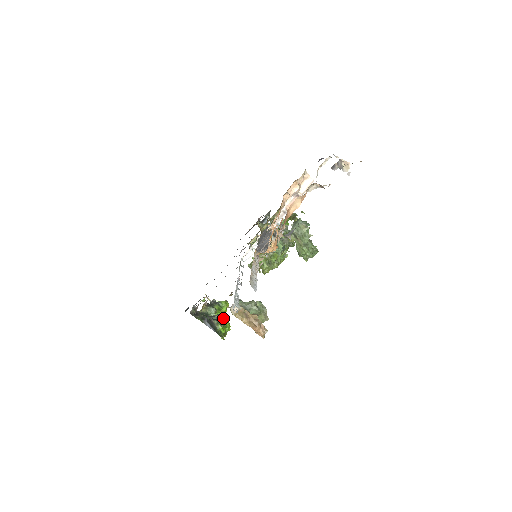
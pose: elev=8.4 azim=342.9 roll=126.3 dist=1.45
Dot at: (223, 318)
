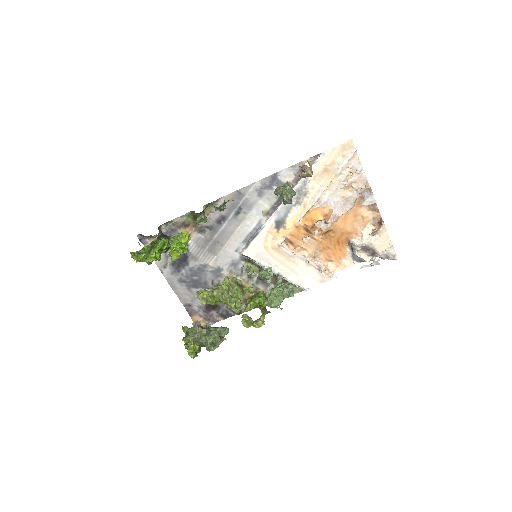
Dot at: (185, 237)
